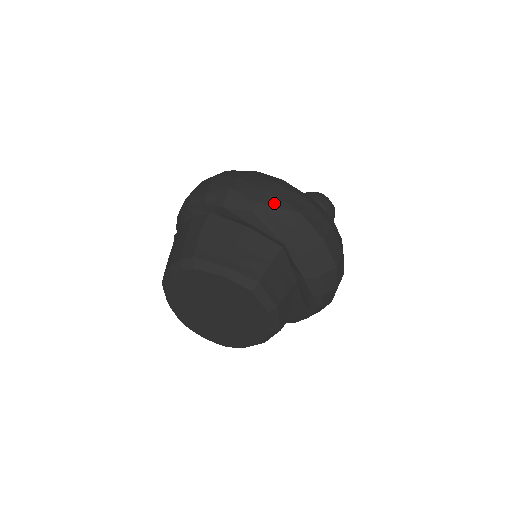
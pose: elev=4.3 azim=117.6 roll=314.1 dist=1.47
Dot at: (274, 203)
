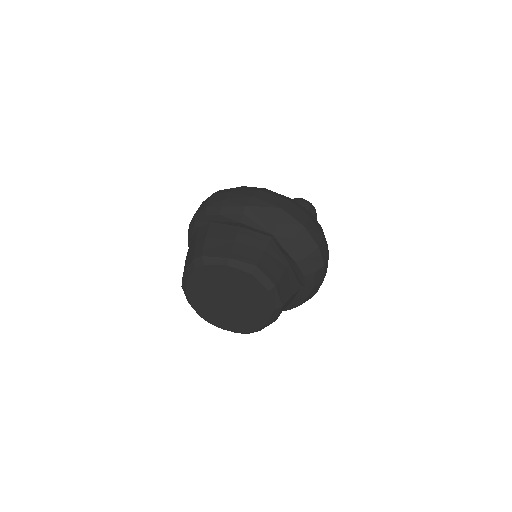
Dot at: (259, 204)
